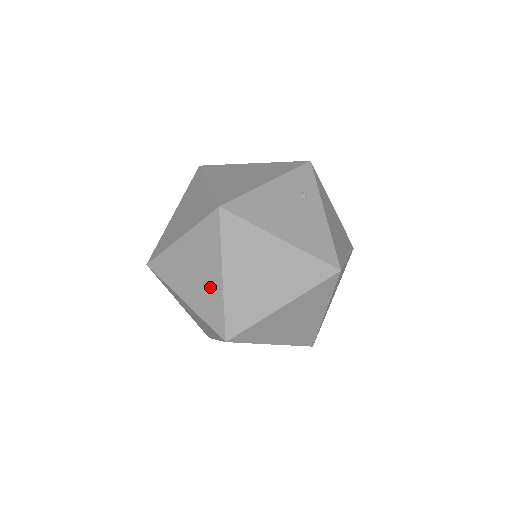
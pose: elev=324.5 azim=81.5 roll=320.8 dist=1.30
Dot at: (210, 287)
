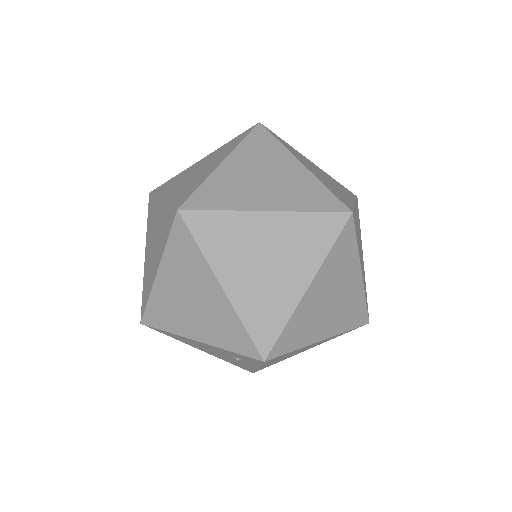
Dot at: occluded
